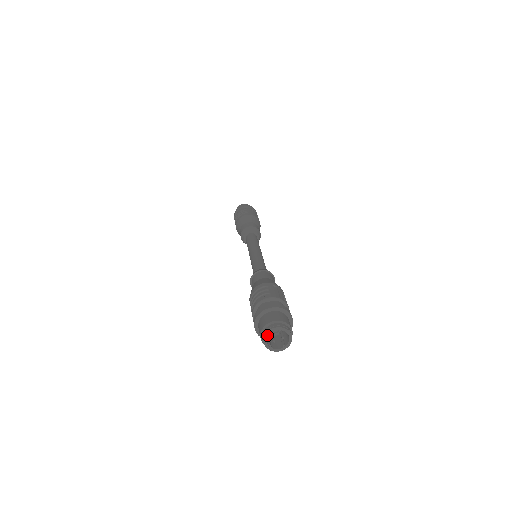
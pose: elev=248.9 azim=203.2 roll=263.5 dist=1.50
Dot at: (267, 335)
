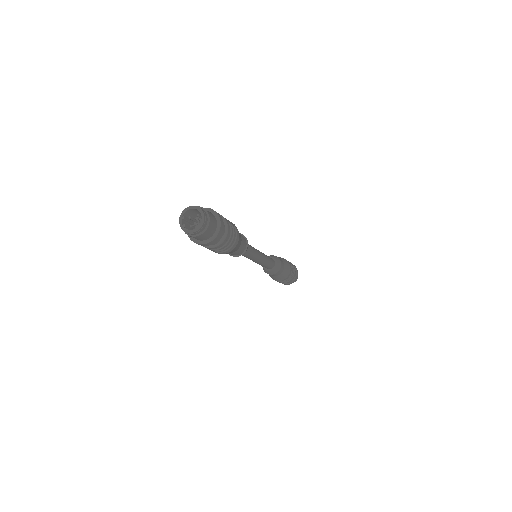
Dot at: (184, 213)
